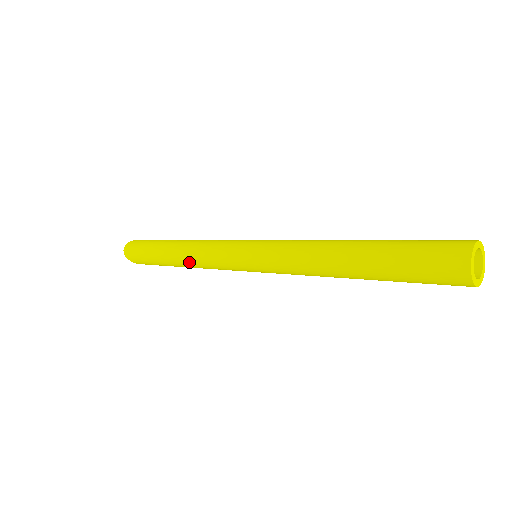
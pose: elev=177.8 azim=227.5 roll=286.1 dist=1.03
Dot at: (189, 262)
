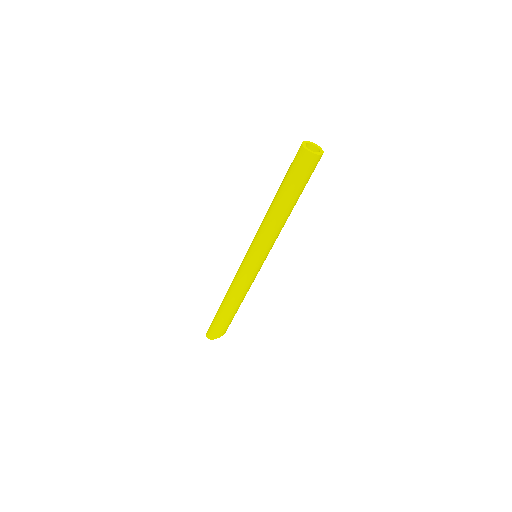
Dot at: (233, 296)
